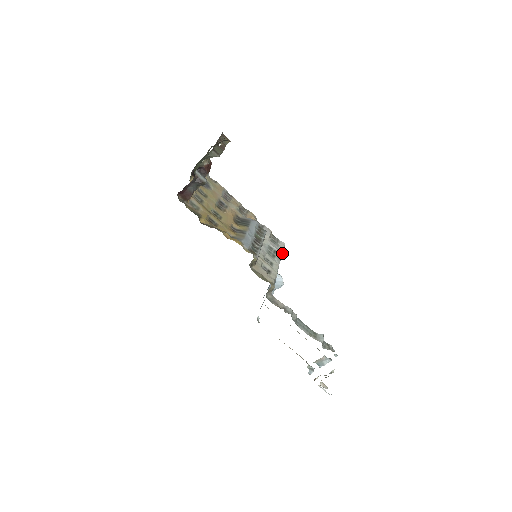
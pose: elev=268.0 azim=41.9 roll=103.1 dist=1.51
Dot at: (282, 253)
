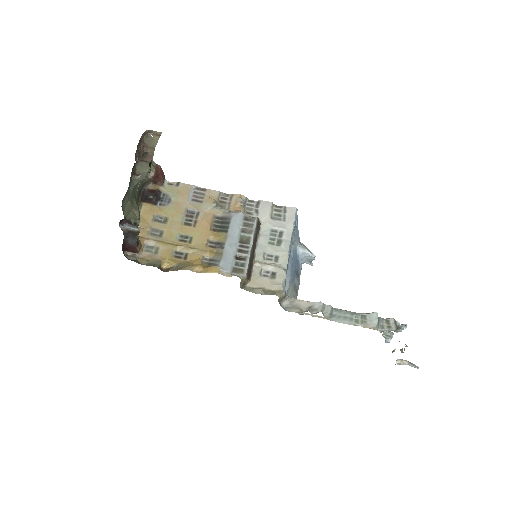
Dot at: (292, 229)
